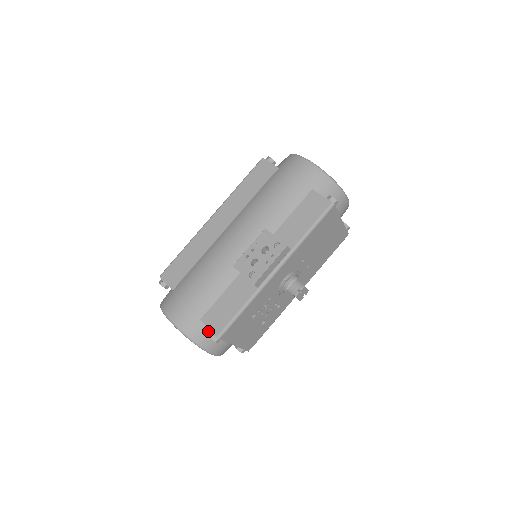
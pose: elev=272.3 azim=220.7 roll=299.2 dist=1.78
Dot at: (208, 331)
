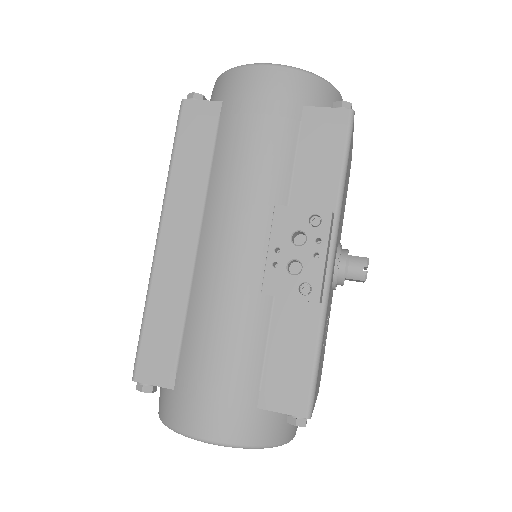
Dot at: (277, 415)
